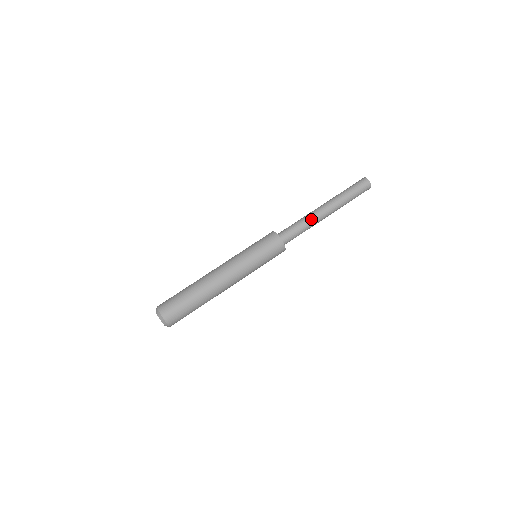
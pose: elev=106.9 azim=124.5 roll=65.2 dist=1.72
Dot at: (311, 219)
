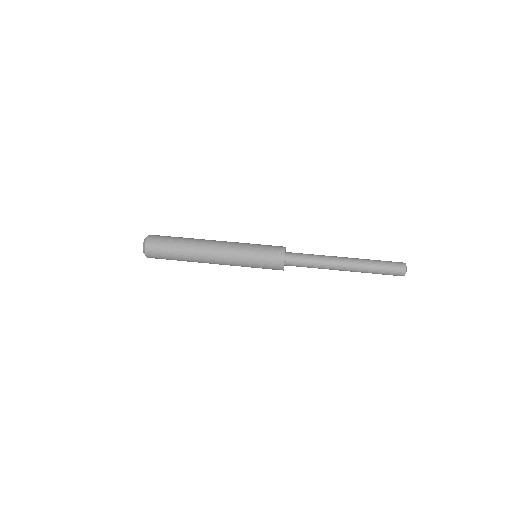
Dot at: (325, 256)
